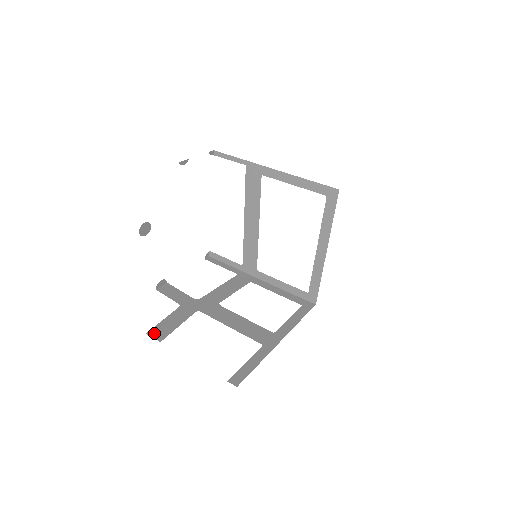
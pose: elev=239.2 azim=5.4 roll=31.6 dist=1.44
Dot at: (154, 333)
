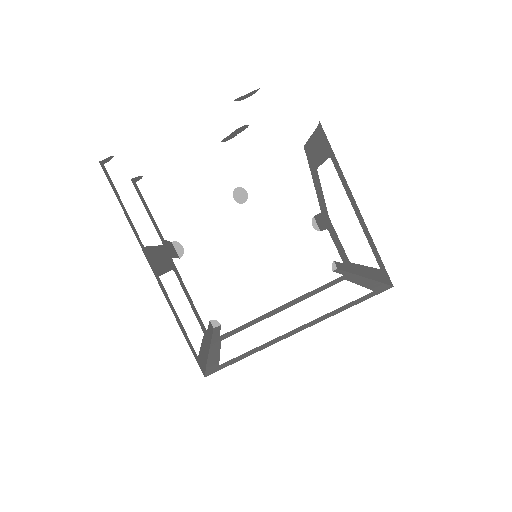
Dot at: (137, 187)
